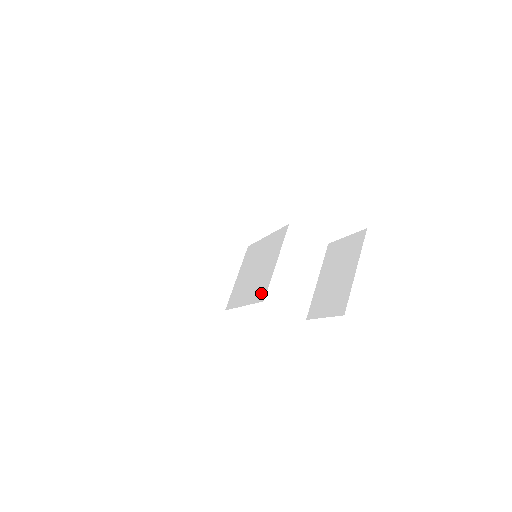
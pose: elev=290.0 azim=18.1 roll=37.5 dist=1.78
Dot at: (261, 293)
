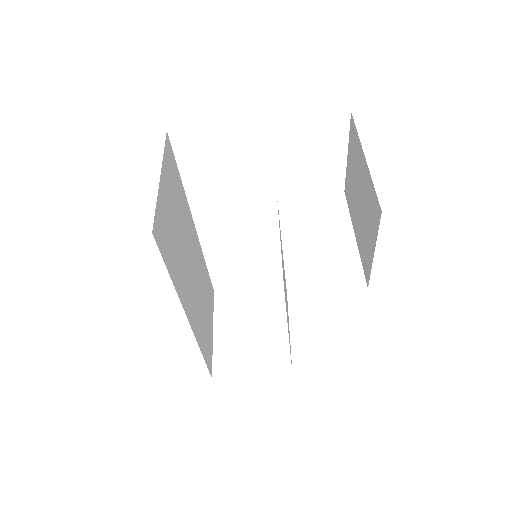
Dot at: occluded
